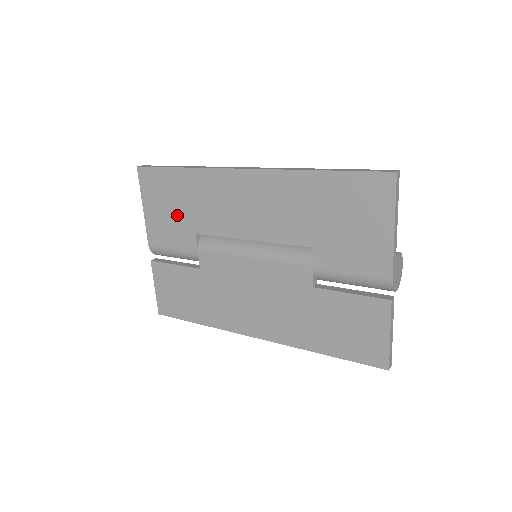
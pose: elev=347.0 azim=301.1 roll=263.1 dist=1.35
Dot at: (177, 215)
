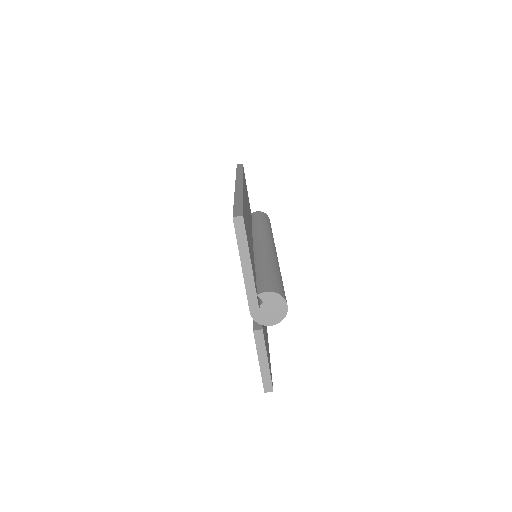
Dot at: occluded
